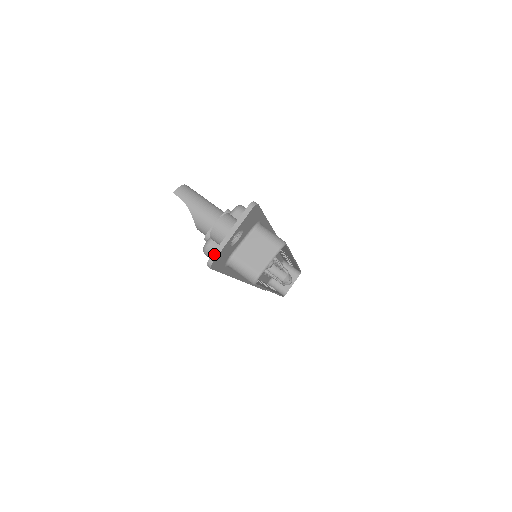
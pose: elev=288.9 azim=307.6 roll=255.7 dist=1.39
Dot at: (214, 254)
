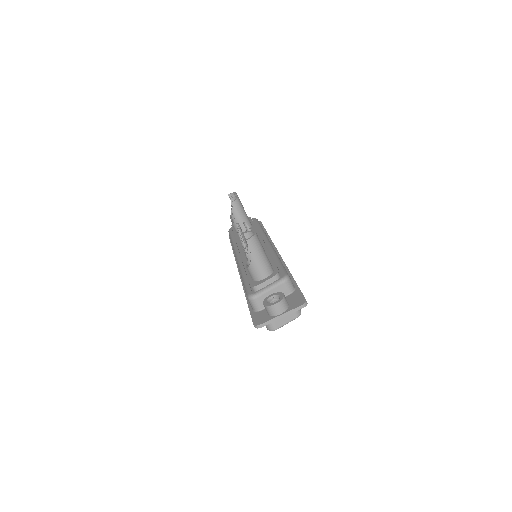
Dot at: (264, 324)
